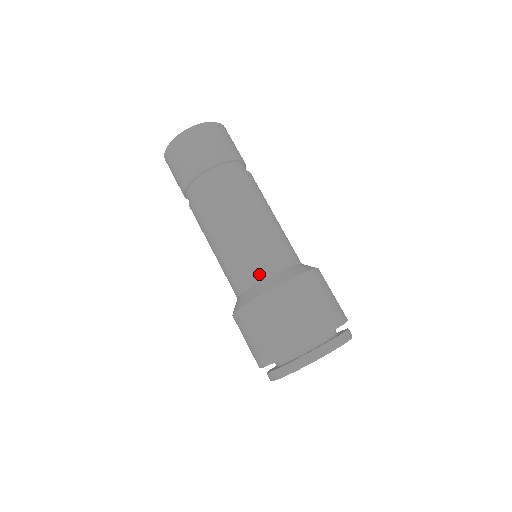
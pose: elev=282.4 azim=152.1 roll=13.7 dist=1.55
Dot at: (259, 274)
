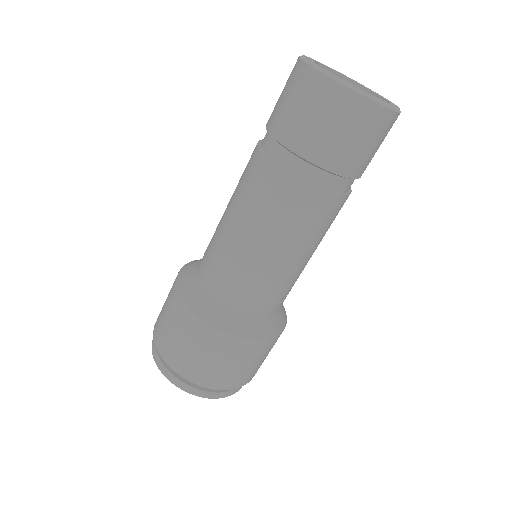
Dot at: (205, 279)
